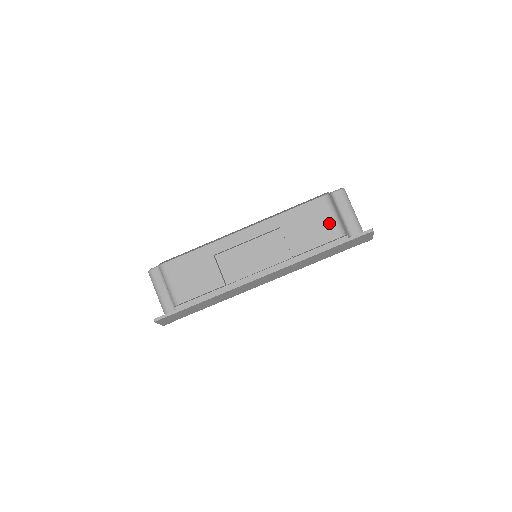
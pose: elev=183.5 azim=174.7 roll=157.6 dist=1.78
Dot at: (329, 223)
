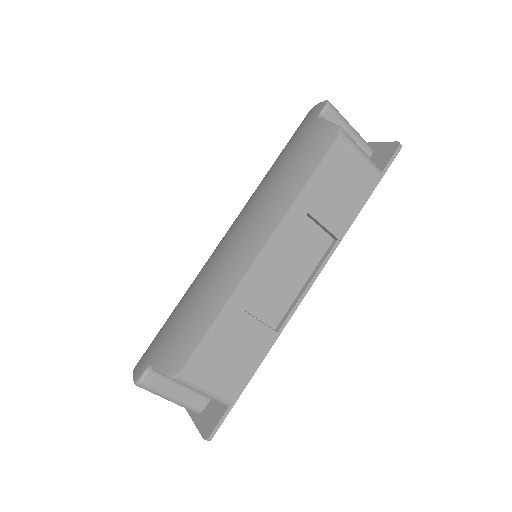
Dot at: (361, 168)
